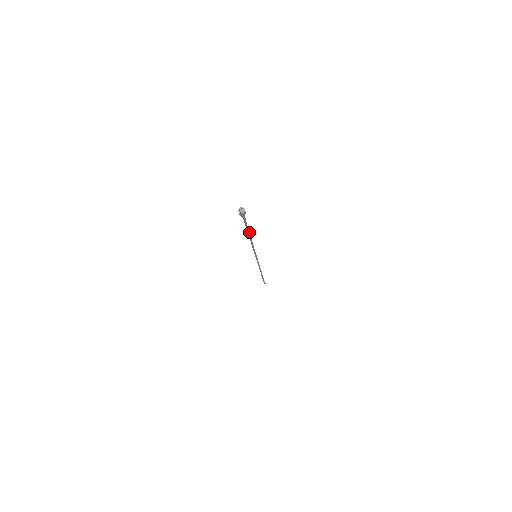
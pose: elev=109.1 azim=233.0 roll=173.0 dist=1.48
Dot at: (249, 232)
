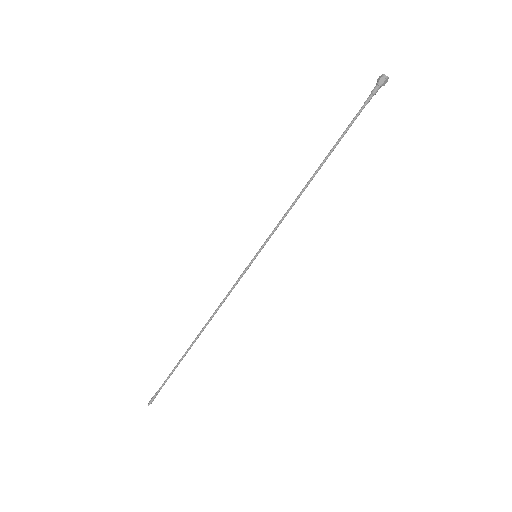
Dot at: (329, 155)
